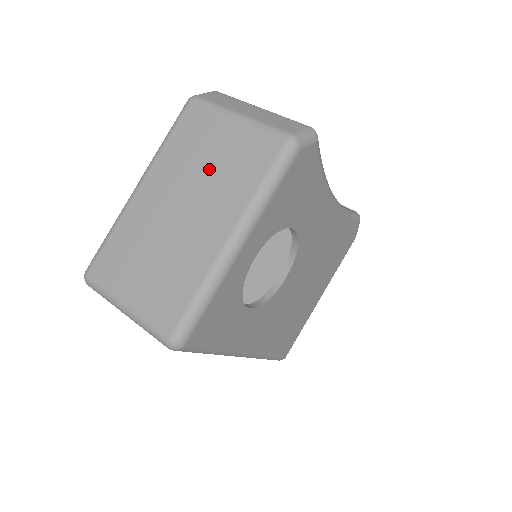
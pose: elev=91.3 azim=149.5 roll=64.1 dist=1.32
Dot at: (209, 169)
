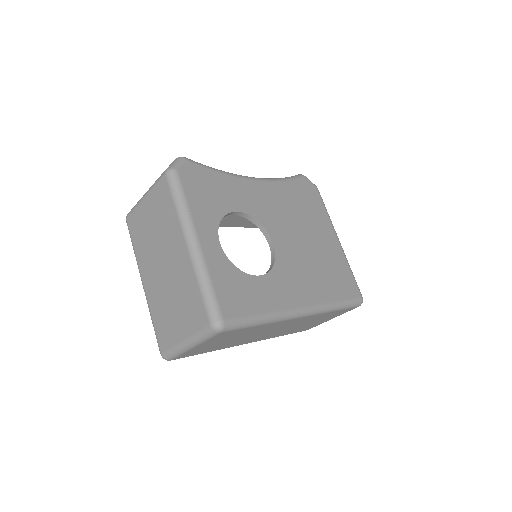
Dot at: (155, 232)
